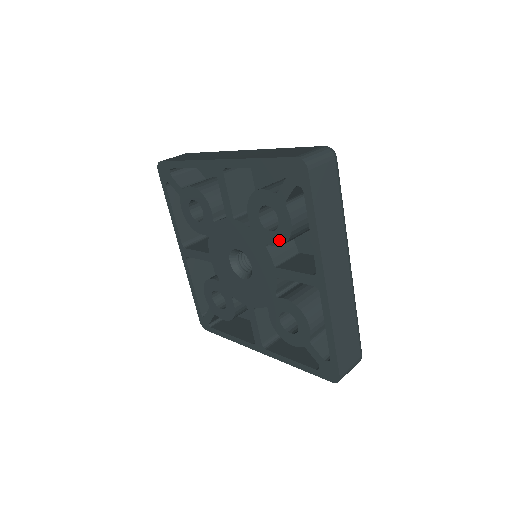
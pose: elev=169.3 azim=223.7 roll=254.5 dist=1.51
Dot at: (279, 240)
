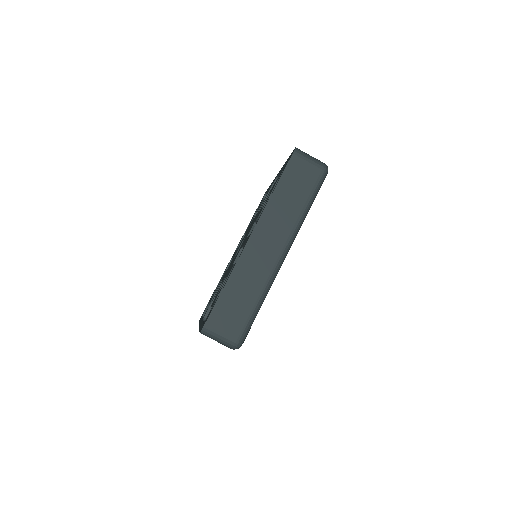
Dot at: occluded
